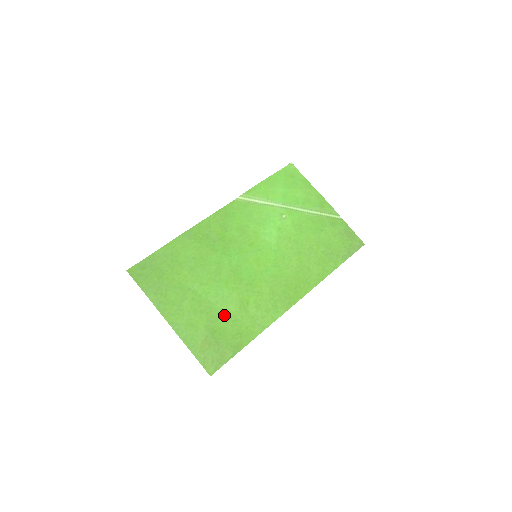
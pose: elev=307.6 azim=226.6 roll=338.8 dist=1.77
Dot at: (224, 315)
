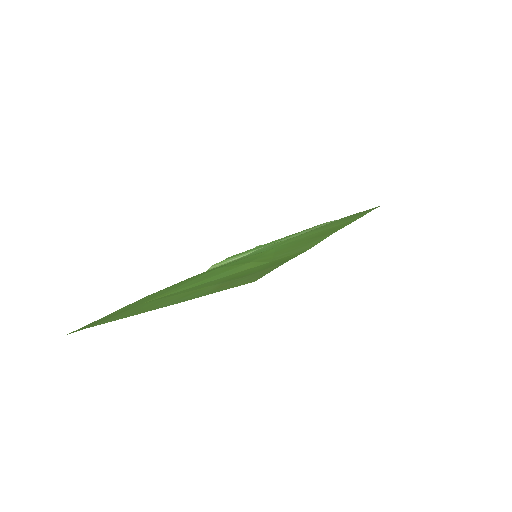
Dot at: occluded
